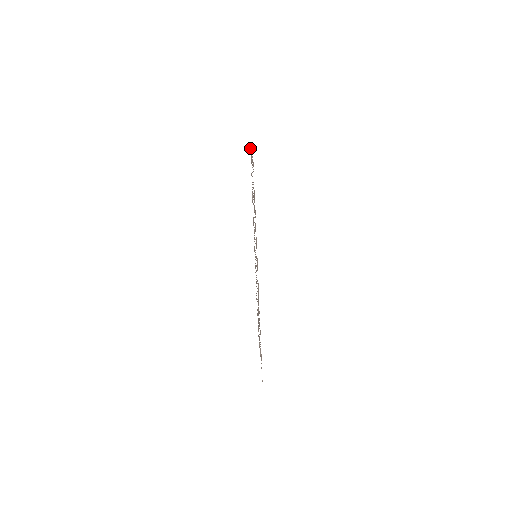
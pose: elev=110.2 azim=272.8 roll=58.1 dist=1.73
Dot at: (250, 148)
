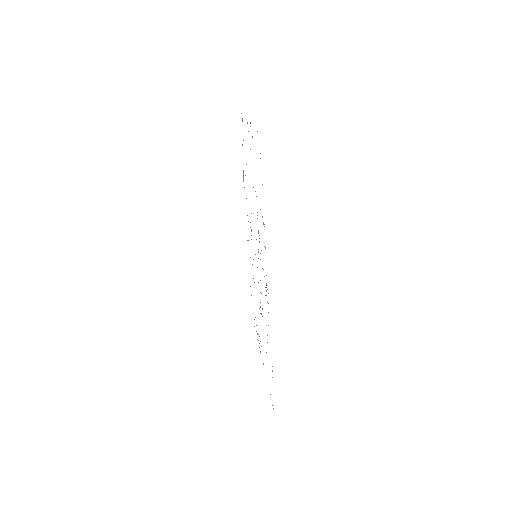
Dot at: occluded
